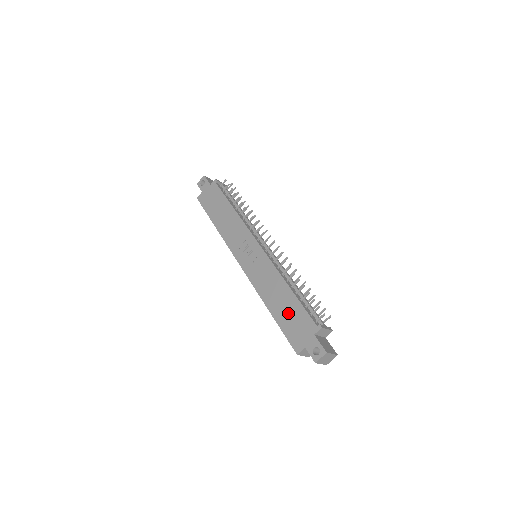
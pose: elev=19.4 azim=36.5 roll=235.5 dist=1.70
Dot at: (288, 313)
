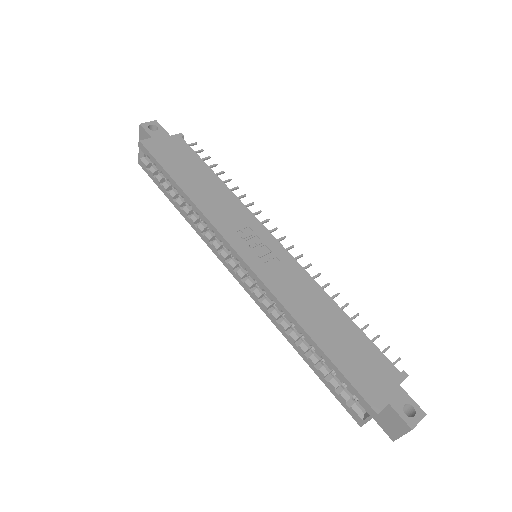
Dot at: (347, 346)
